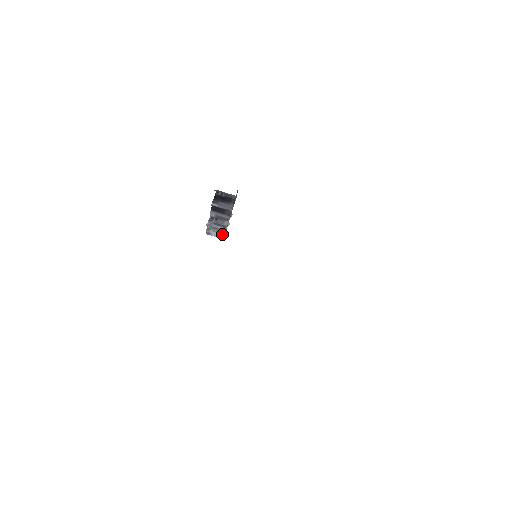
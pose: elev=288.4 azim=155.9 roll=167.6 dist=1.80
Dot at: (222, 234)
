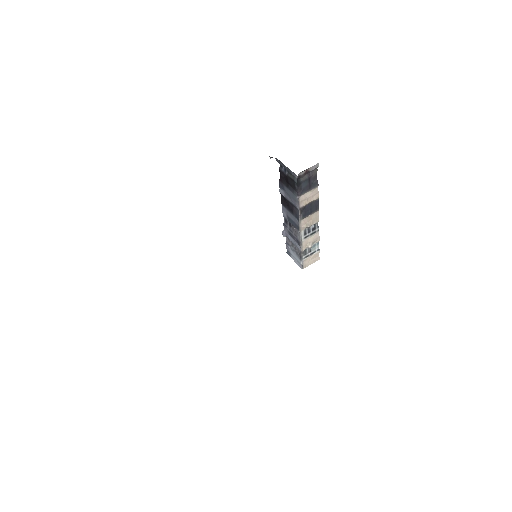
Dot at: (300, 258)
